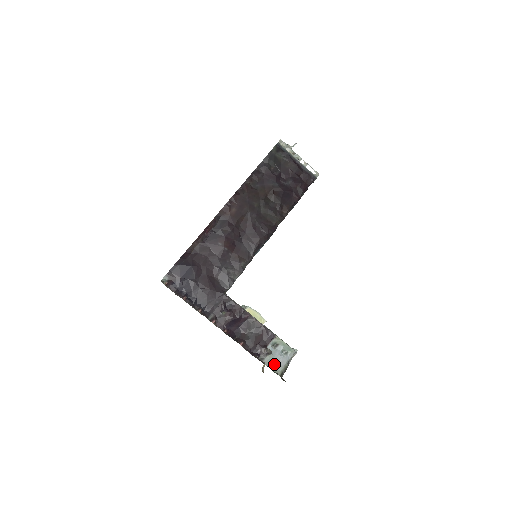
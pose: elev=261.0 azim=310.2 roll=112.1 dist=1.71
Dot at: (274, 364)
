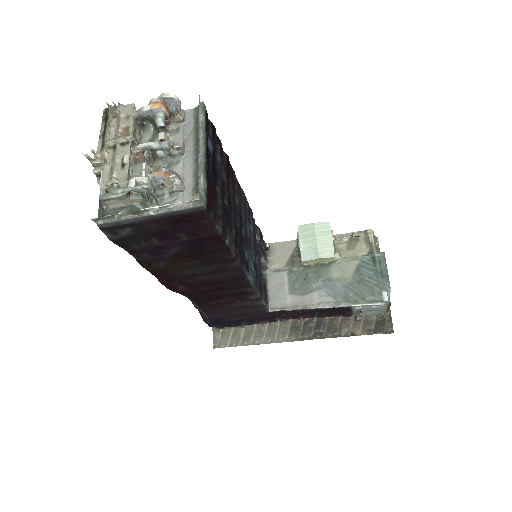
Dot at: (372, 311)
